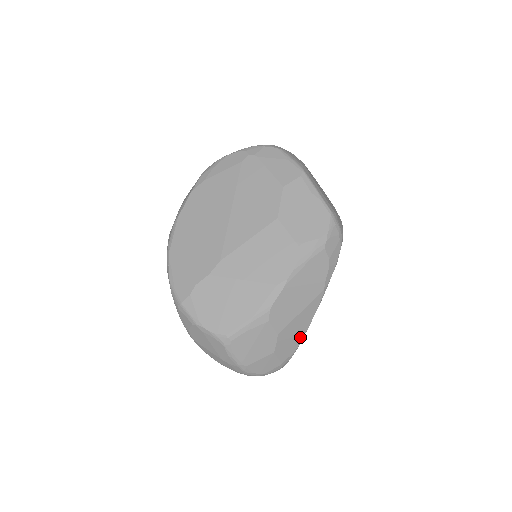
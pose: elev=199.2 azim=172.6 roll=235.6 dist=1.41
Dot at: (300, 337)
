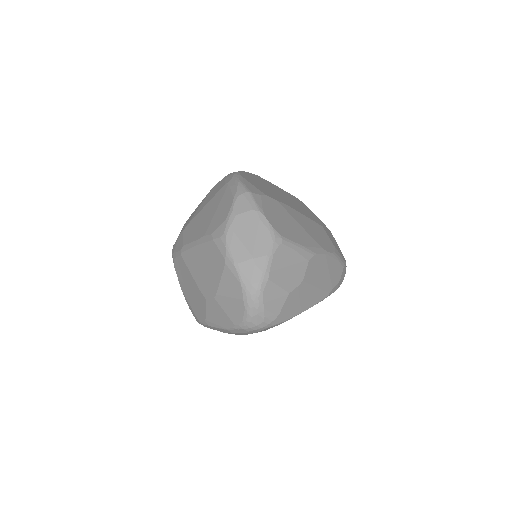
Dot at: (299, 310)
